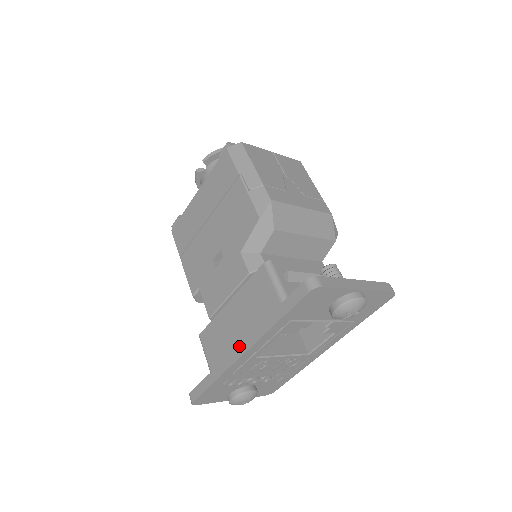
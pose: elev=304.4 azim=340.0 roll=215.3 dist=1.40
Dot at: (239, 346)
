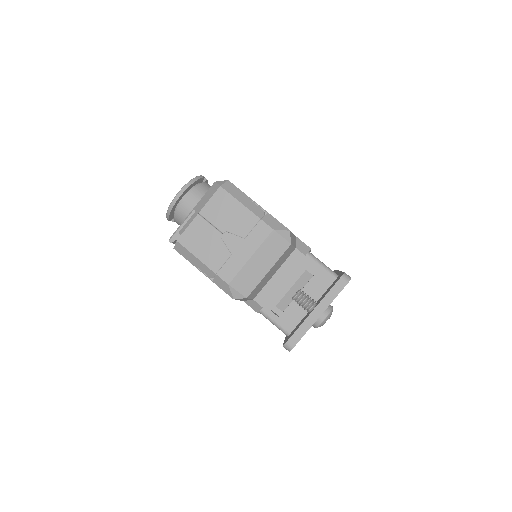
Dot at: occluded
